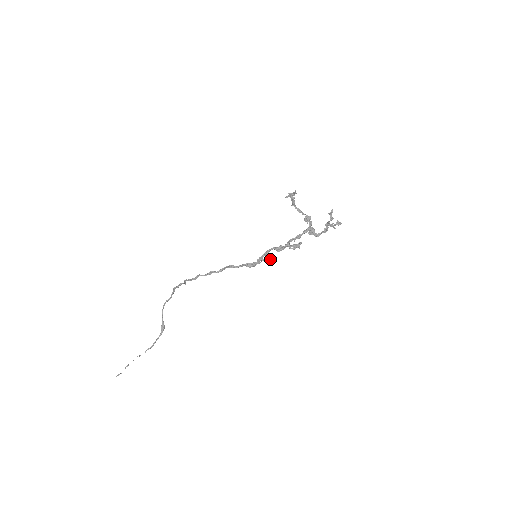
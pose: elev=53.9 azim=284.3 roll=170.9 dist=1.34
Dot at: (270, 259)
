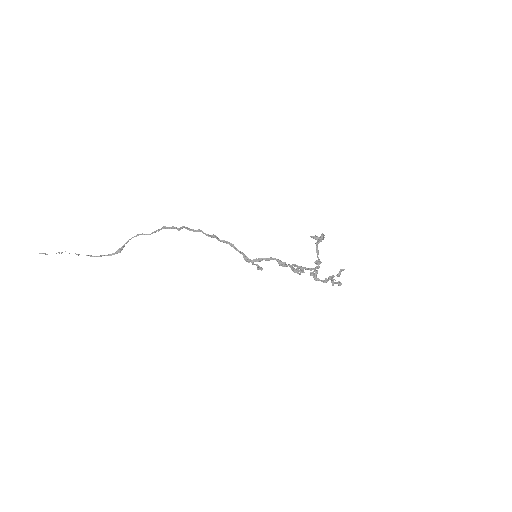
Dot at: (261, 270)
